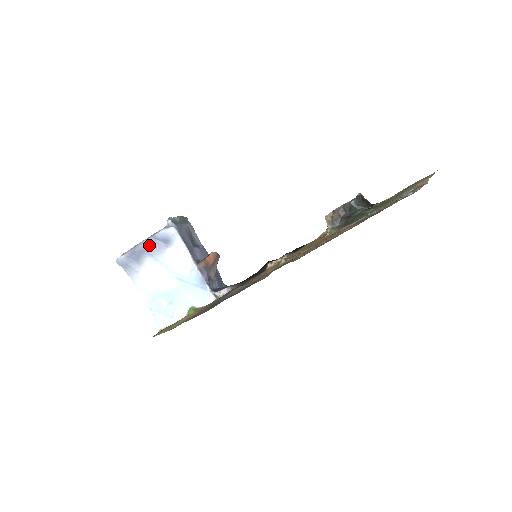
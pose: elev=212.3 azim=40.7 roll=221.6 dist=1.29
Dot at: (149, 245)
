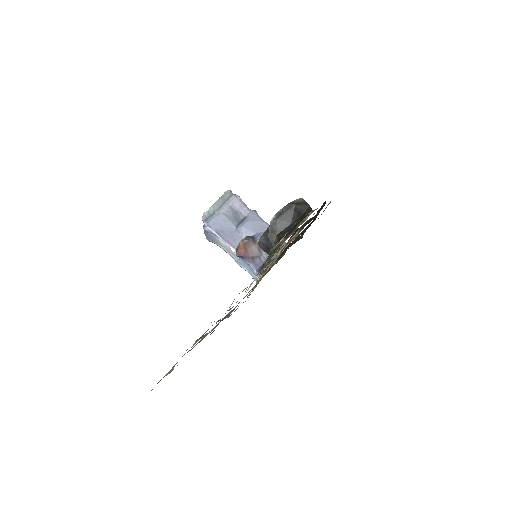
Dot at: (208, 236)
